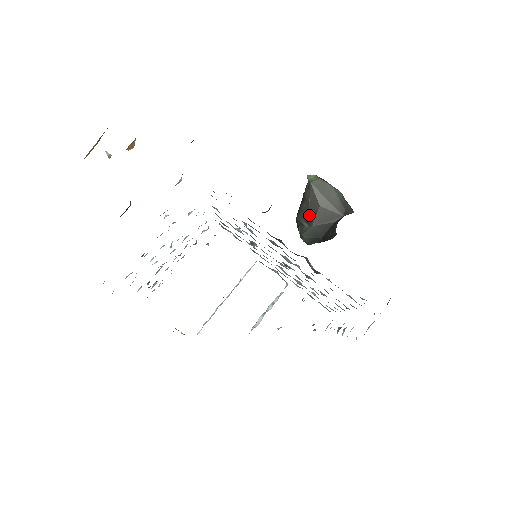
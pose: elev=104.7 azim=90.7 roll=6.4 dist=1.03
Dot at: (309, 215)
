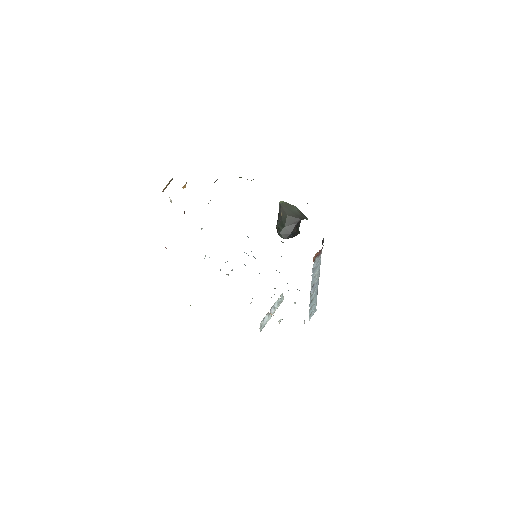
Dot at: (282, 222)
